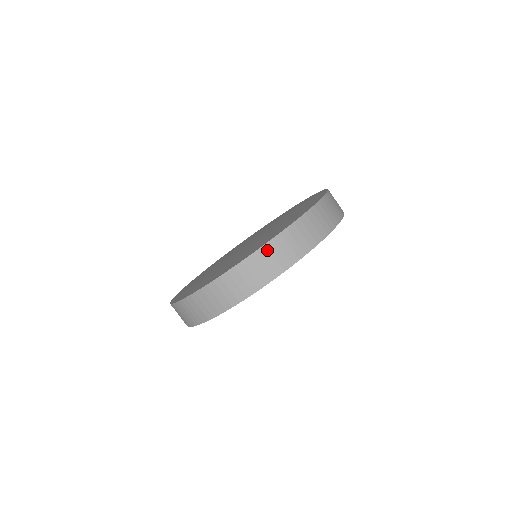
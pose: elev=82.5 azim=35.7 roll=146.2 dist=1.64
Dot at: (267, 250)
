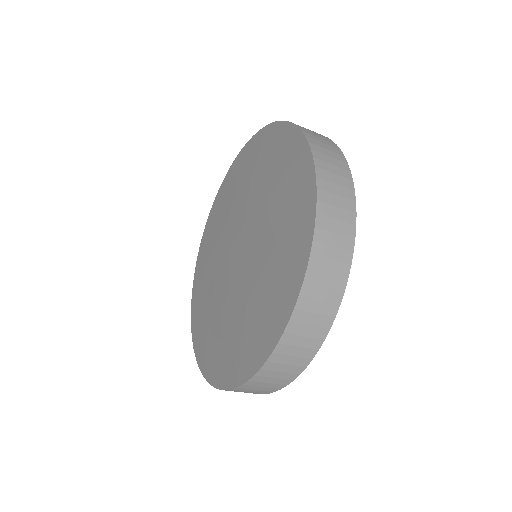
Dot at: (300, 313)
